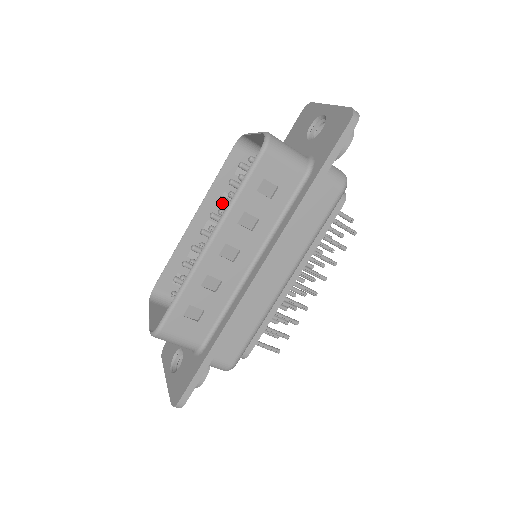
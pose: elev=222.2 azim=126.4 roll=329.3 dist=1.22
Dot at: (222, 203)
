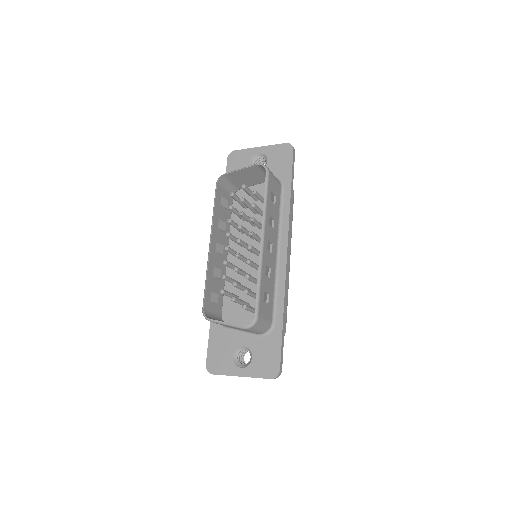
Dot at: (220, 228)
